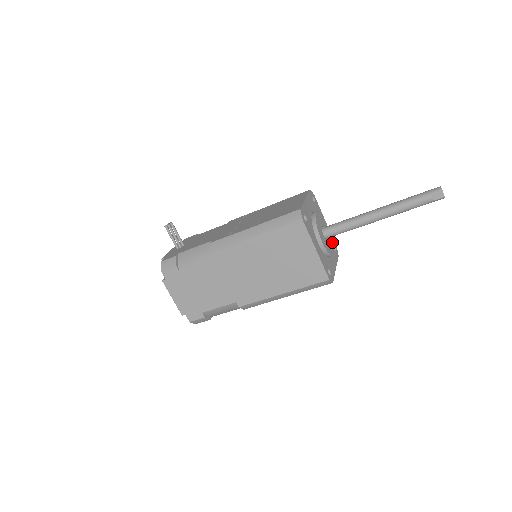
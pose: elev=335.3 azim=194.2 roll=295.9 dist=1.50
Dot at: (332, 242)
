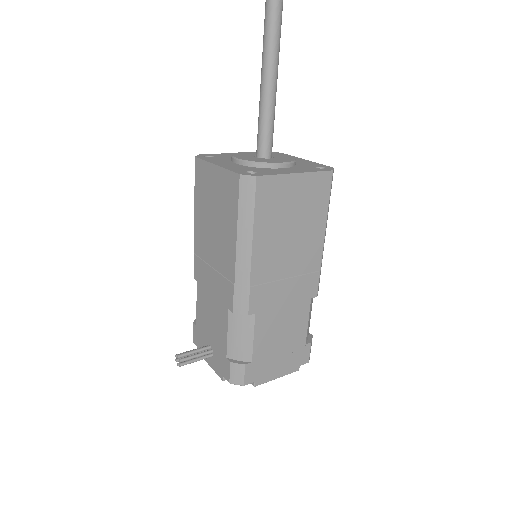
Dot at: occluded
